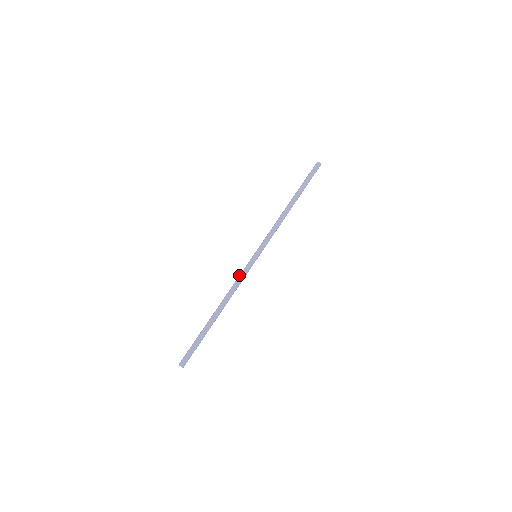
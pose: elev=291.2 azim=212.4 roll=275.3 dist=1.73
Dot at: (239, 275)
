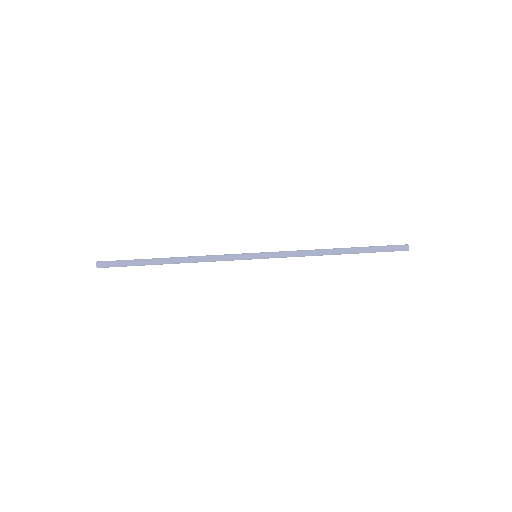
Dot at: (224, 255)
